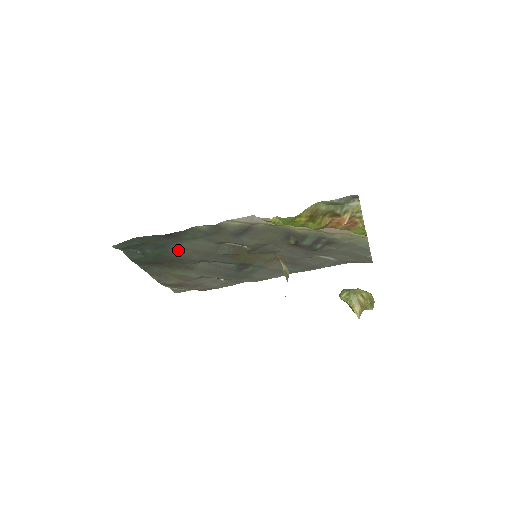
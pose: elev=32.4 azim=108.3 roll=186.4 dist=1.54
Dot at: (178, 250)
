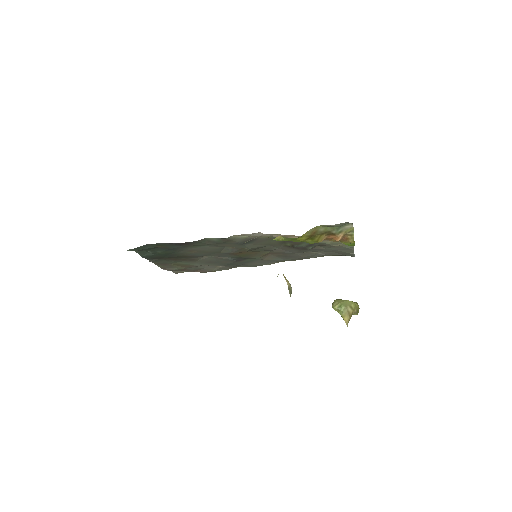
Dot at: (187, 251)
